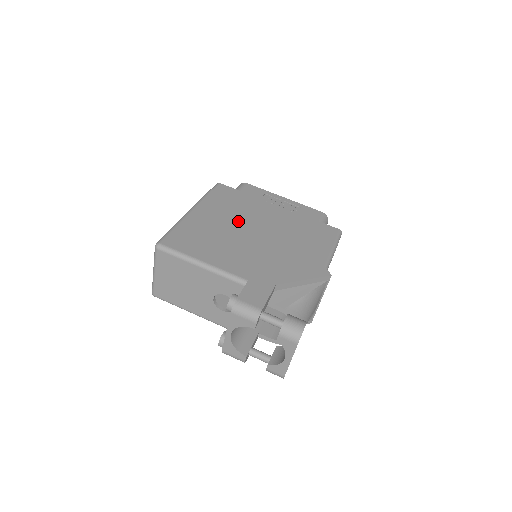
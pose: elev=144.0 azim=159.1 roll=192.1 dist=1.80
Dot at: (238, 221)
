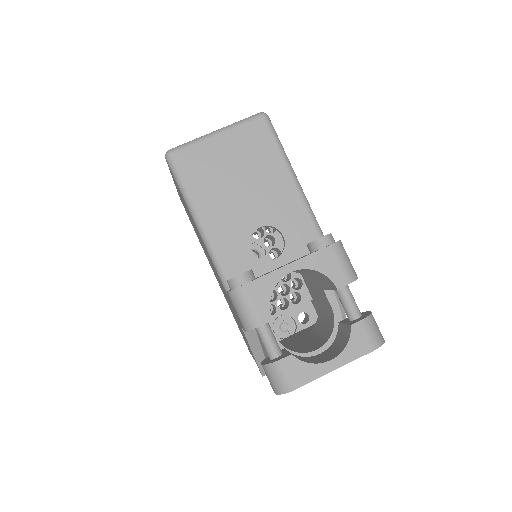
Dot at: occluded
